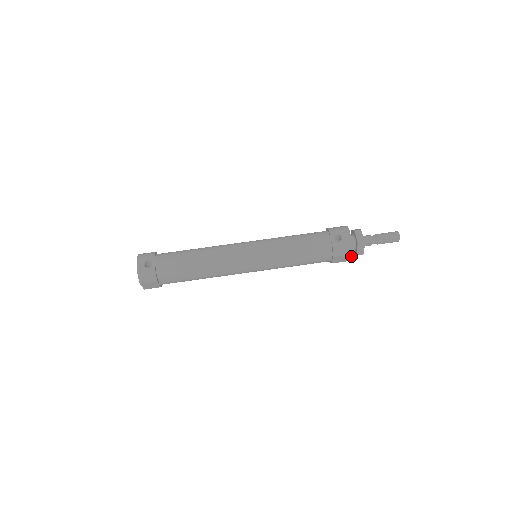
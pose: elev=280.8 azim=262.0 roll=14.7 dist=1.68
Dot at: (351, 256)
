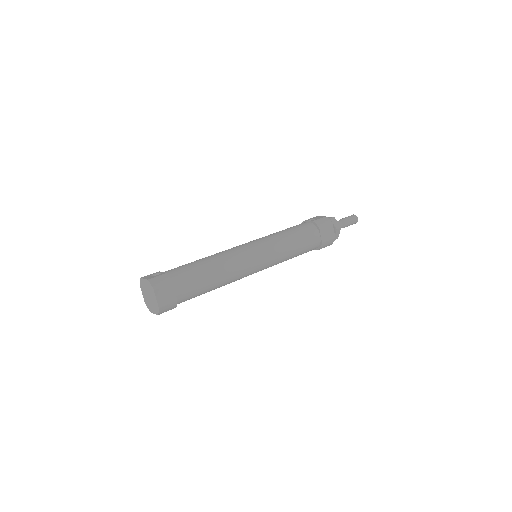
Dot at: (332, 229)
